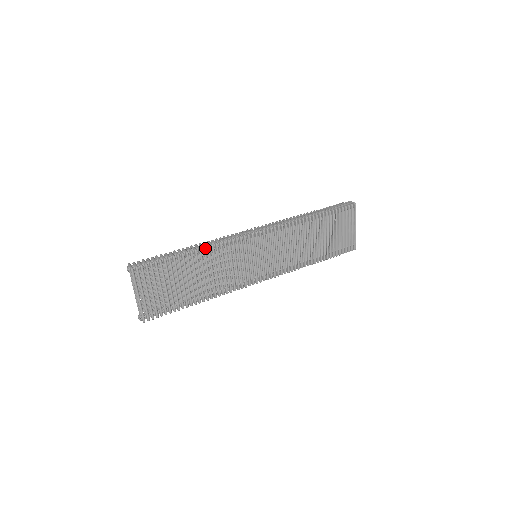
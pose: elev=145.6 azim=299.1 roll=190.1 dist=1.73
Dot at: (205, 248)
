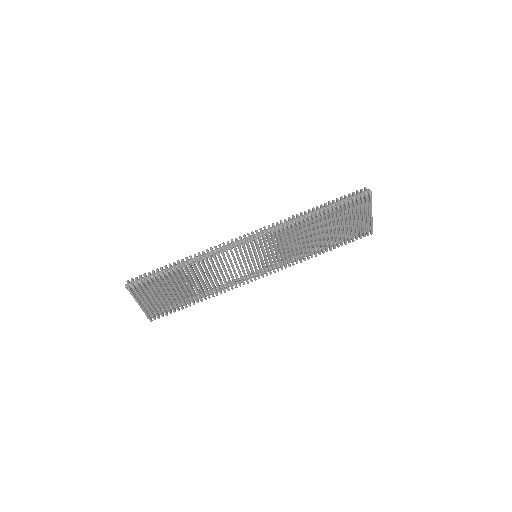
Dot at: (198, 263)
